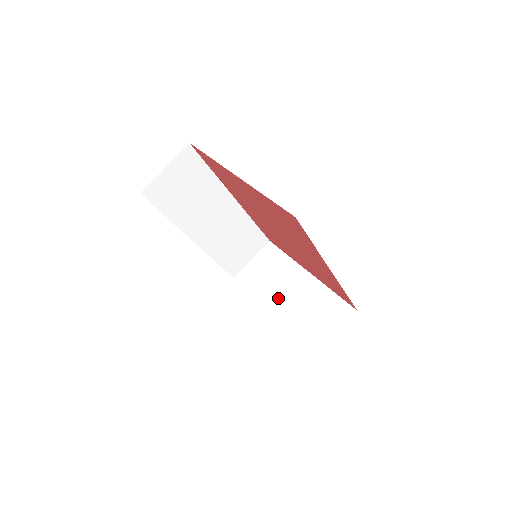
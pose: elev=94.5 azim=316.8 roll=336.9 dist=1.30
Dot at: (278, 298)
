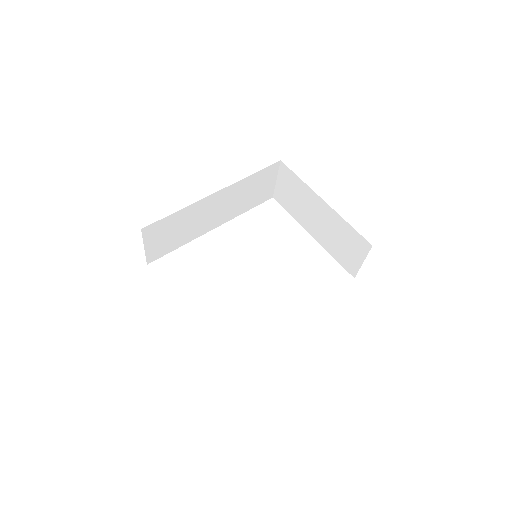
Dot at: (310, 222)
